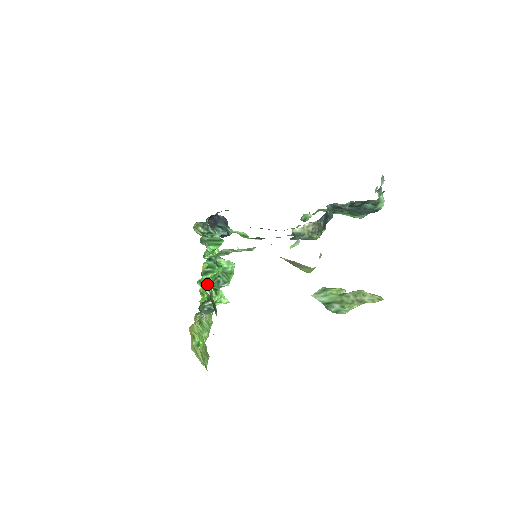
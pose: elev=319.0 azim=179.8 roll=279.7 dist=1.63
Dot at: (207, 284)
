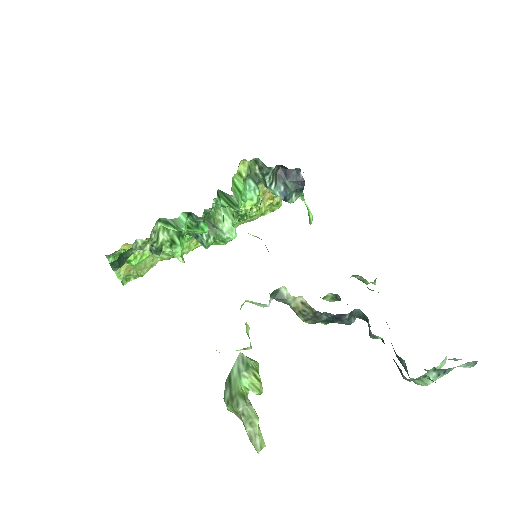
Dot at: occluded
